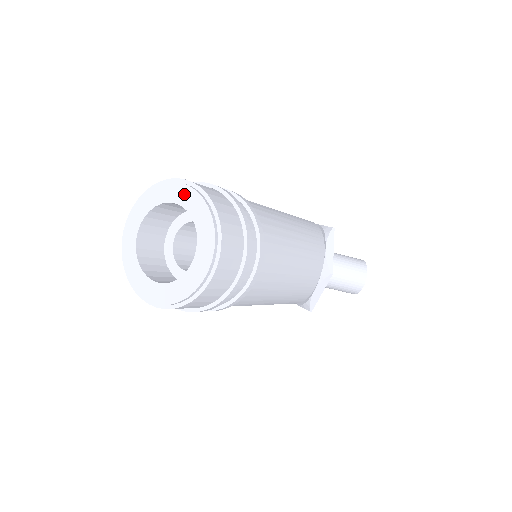
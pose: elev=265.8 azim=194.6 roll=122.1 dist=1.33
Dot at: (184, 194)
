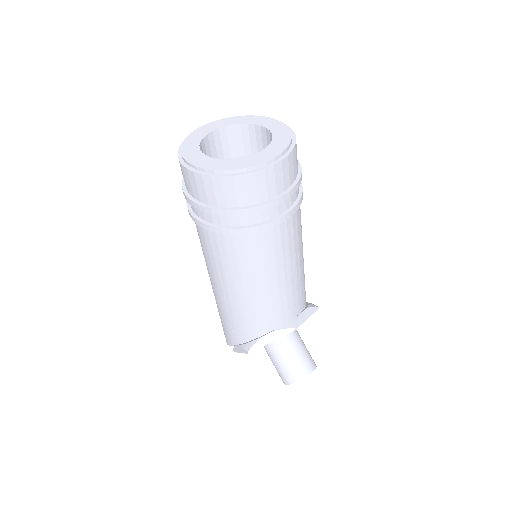
Dot at: (278, 126)
